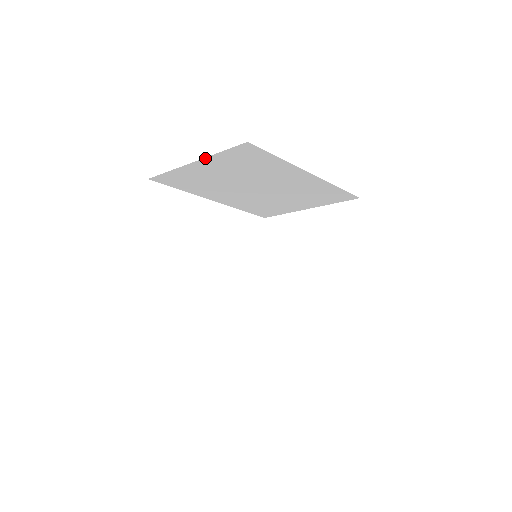
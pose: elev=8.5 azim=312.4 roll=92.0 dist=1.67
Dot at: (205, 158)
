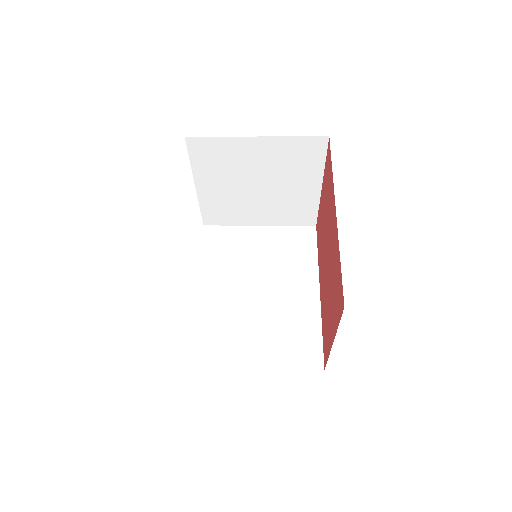
Dot at: occluded
